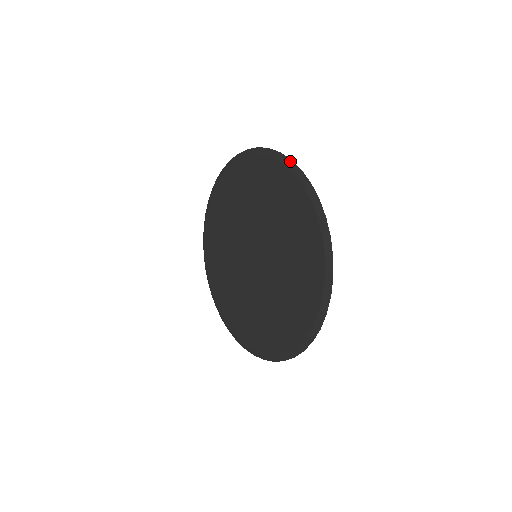
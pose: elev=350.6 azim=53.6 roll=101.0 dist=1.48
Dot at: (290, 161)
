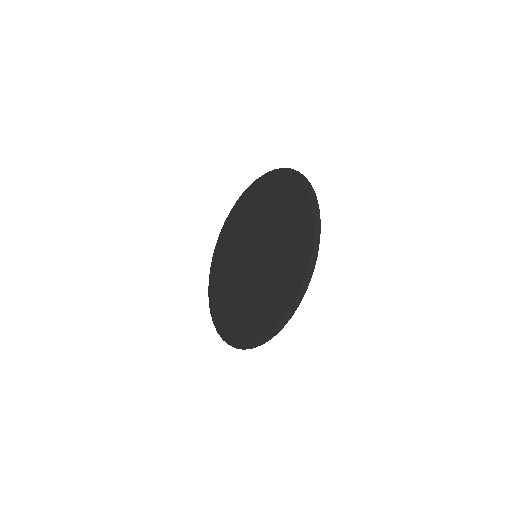
Dot at: (243, 193)
